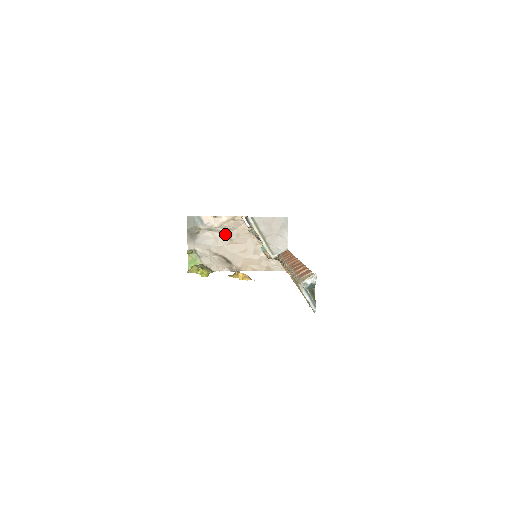
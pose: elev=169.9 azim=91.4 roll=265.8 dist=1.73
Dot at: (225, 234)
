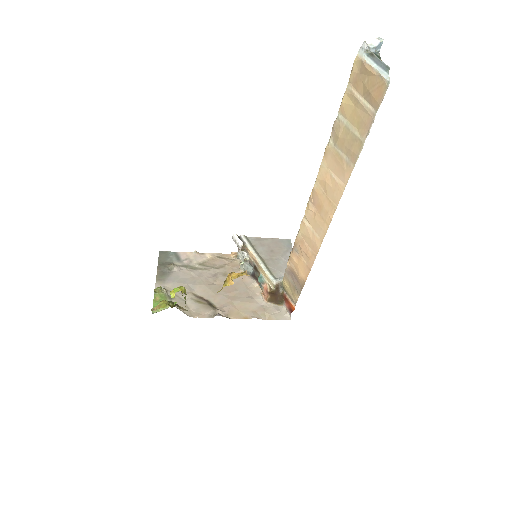
Dot at: (208, 273)
